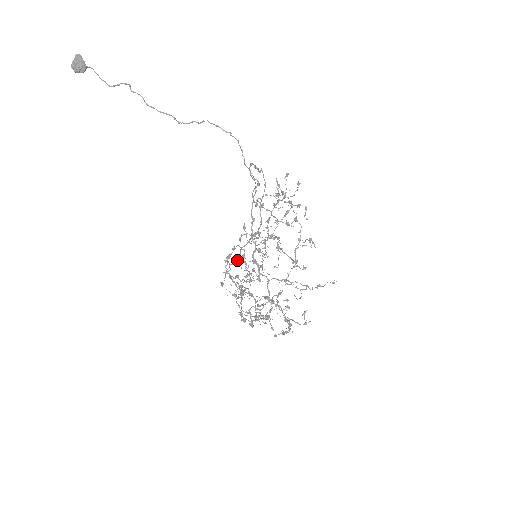
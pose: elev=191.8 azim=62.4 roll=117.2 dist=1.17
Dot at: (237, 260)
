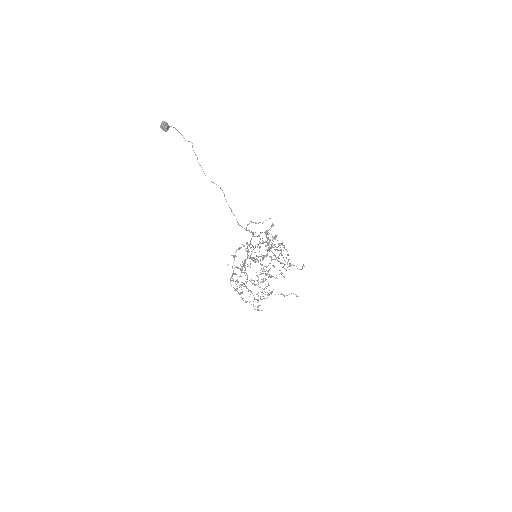
Dot at: (250, 248)
